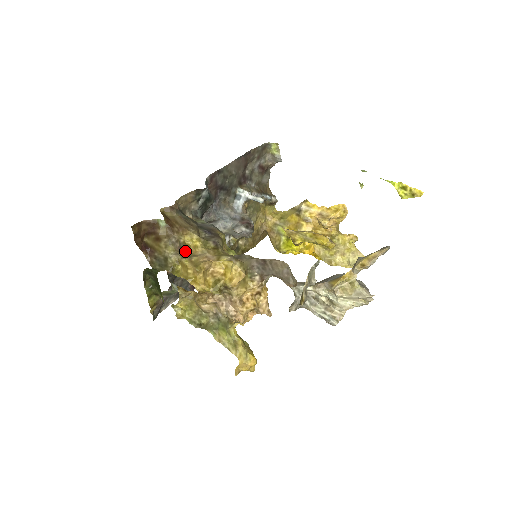
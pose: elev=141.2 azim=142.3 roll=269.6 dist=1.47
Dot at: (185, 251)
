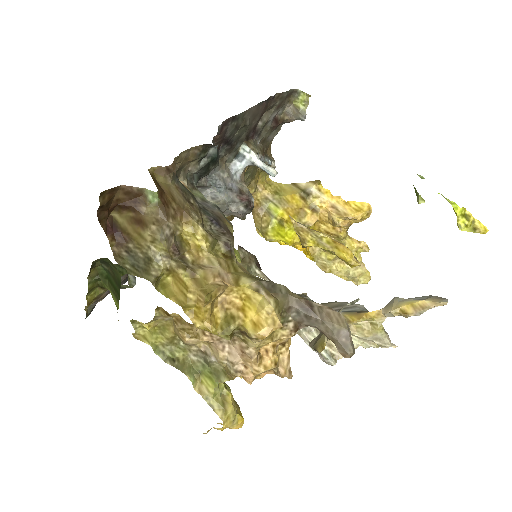
Dot at: (182, 254)
